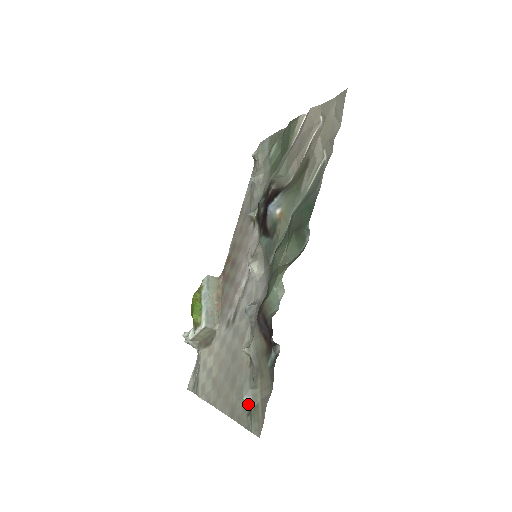
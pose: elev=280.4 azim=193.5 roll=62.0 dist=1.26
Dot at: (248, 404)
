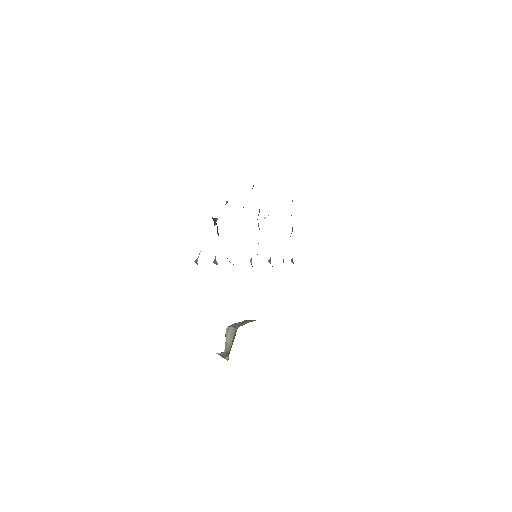
Dot at: (196, 261)
